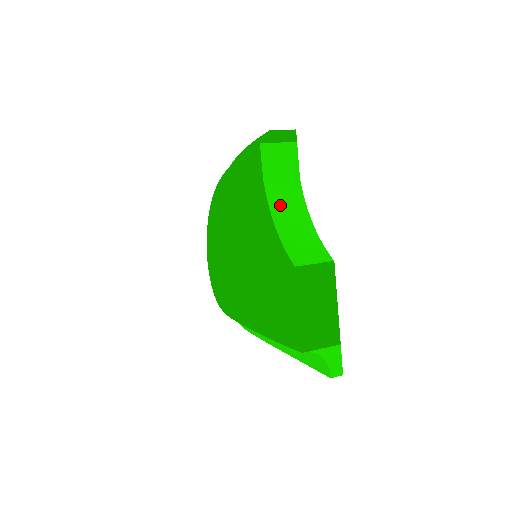
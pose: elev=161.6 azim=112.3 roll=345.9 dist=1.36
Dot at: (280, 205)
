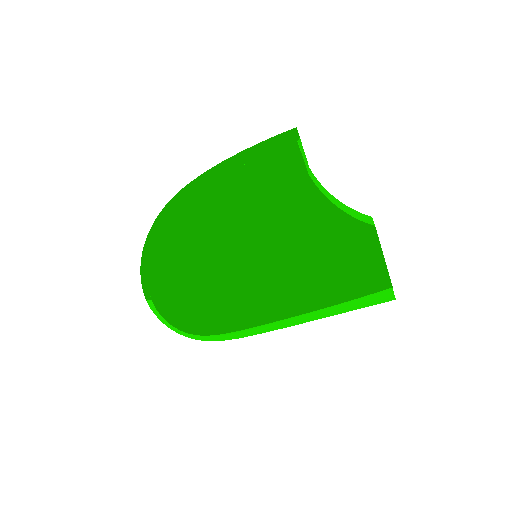
Dot at: (322, 190)
